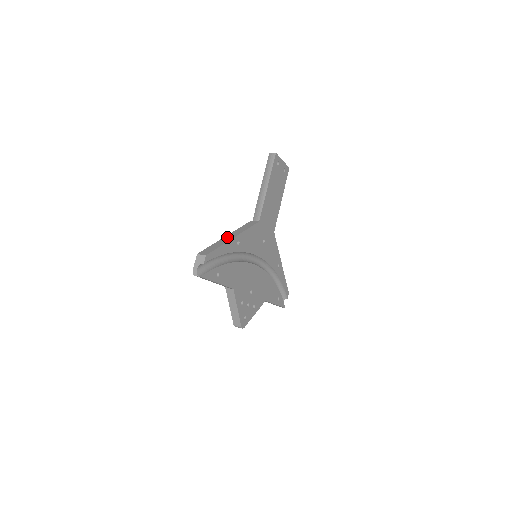
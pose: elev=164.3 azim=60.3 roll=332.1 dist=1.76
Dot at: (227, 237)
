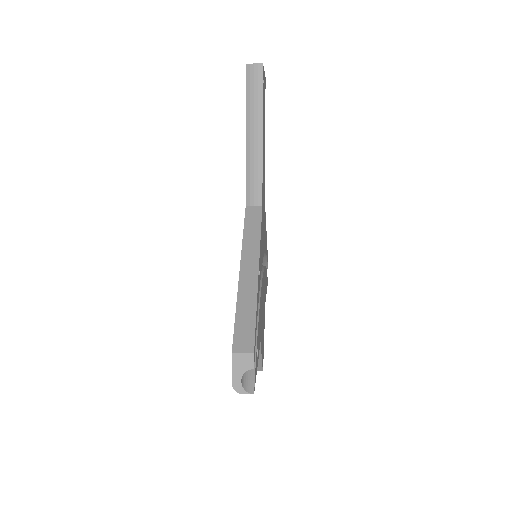
Dot at: (245, 274)
